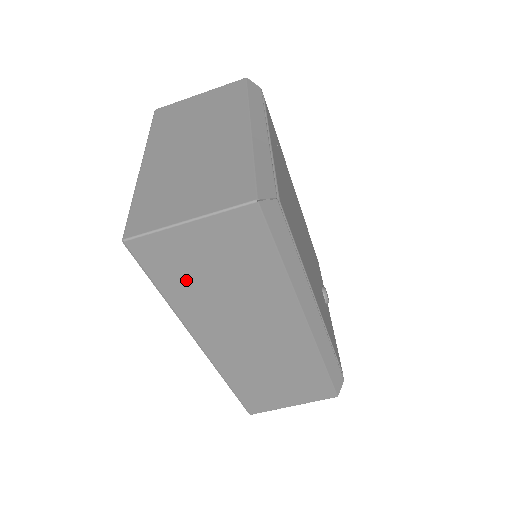
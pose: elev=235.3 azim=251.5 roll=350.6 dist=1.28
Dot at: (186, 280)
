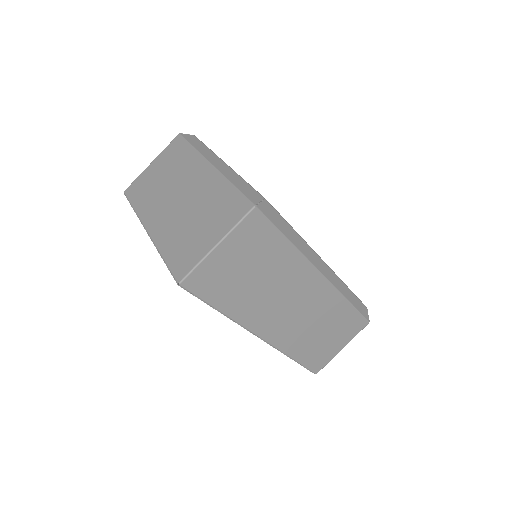
Dot at: (231, 290)
